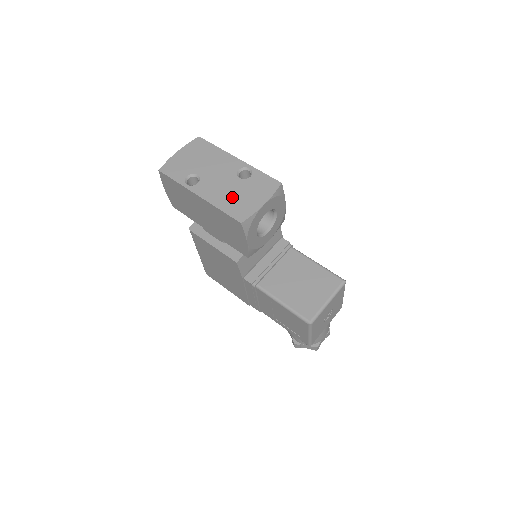
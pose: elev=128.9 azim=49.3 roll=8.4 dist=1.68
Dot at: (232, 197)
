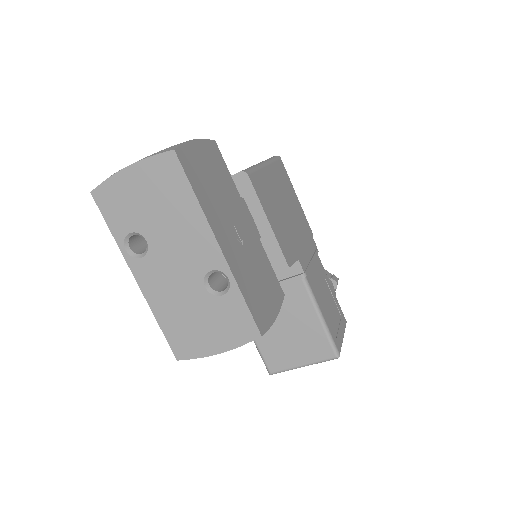
Dot at: (181, 314)
